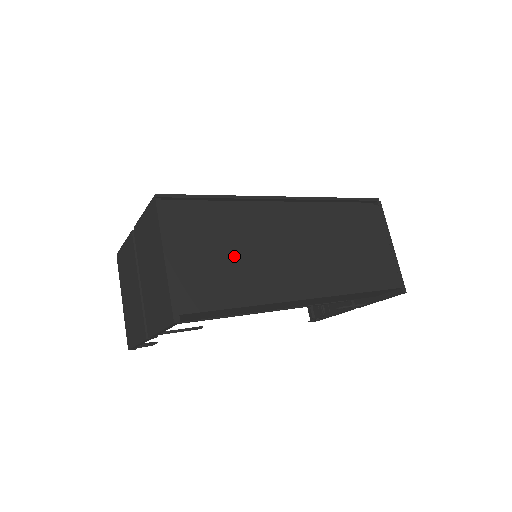
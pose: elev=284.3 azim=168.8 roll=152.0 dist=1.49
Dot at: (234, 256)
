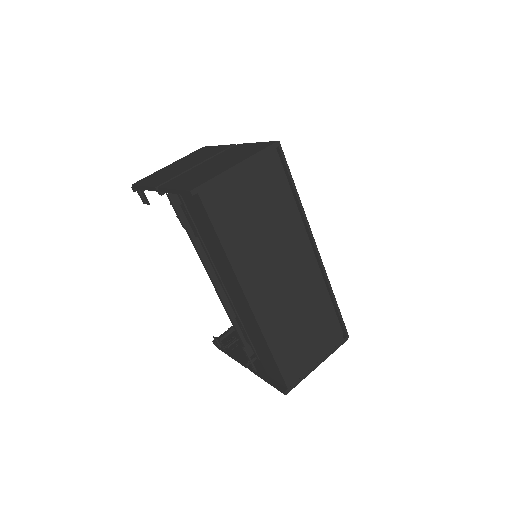
Dot at: (258, 223)
